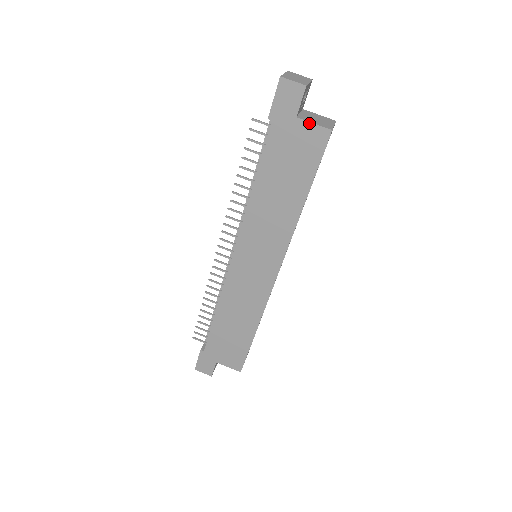
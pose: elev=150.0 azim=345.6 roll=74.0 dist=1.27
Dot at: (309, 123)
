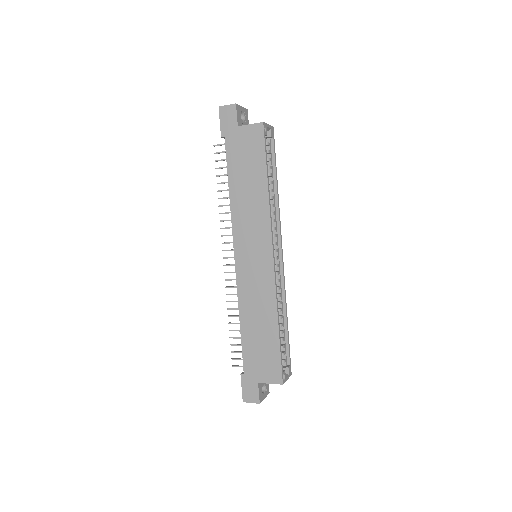
Dot at: (247, 126)
